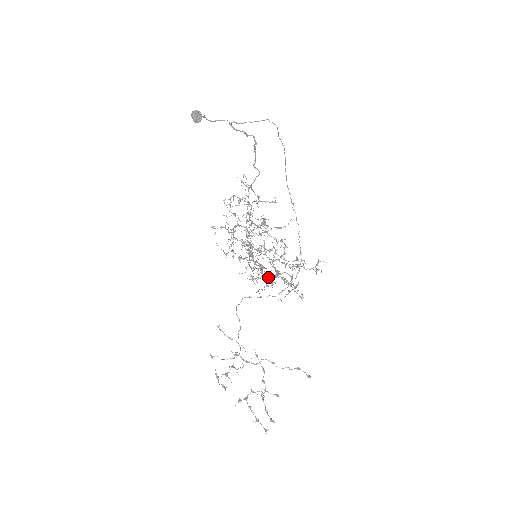
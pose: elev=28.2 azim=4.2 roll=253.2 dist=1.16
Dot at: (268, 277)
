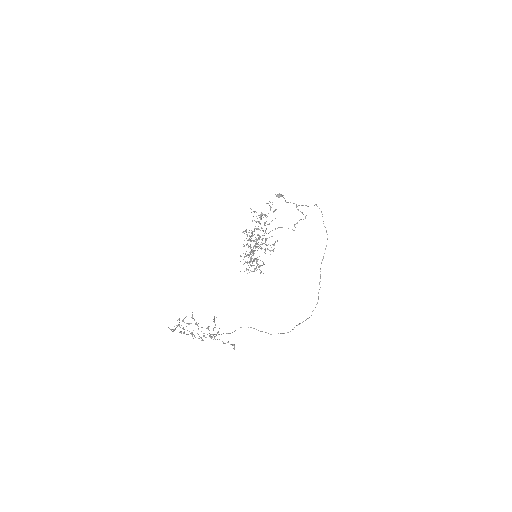
Dot at: occluded
